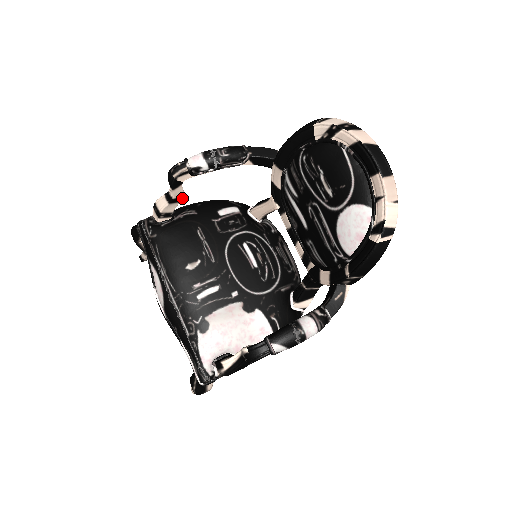
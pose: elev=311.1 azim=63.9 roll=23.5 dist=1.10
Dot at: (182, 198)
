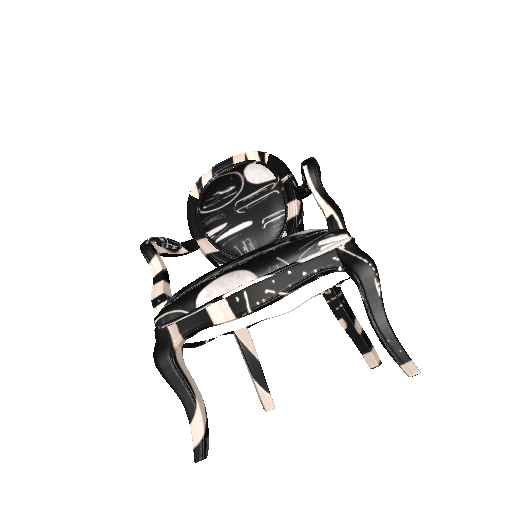
Dot at: (168, 276)
